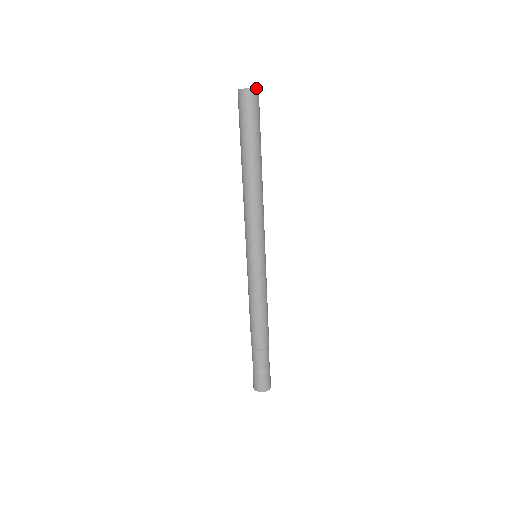
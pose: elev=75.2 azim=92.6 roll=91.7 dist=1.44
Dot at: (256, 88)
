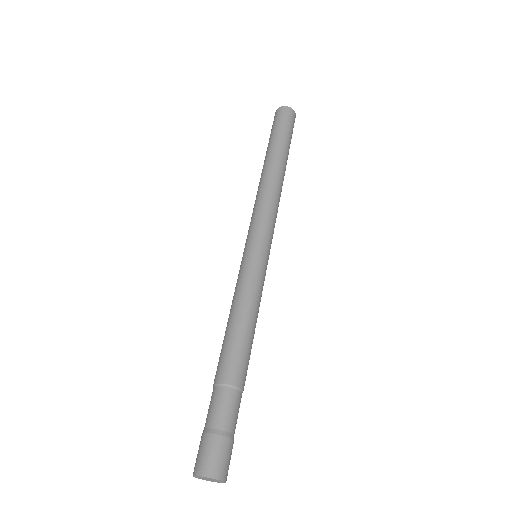
Dot at: occluded
